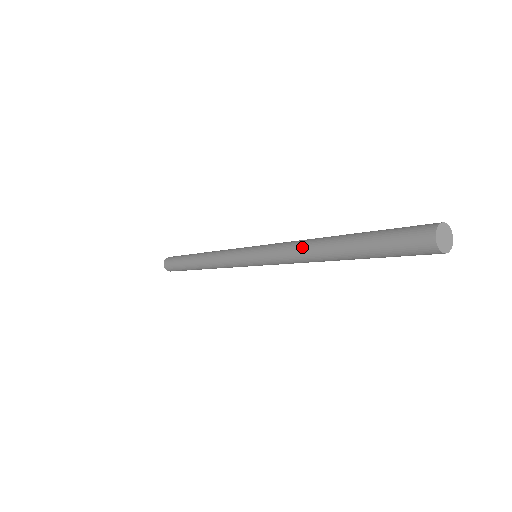
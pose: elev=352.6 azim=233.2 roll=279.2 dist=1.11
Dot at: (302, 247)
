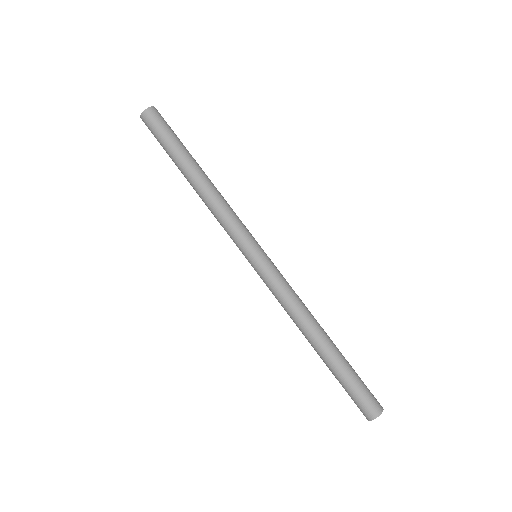
Dot at: (298, 321)
